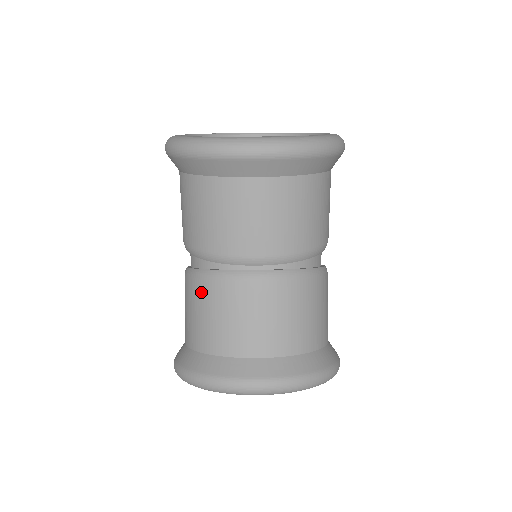
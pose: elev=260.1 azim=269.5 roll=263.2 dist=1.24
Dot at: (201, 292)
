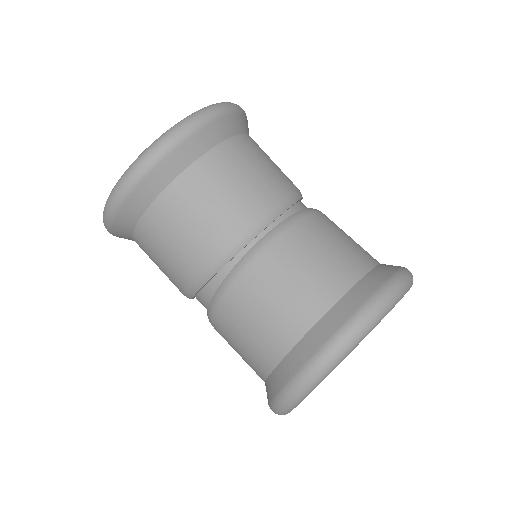
Dot at: (236, 304)
